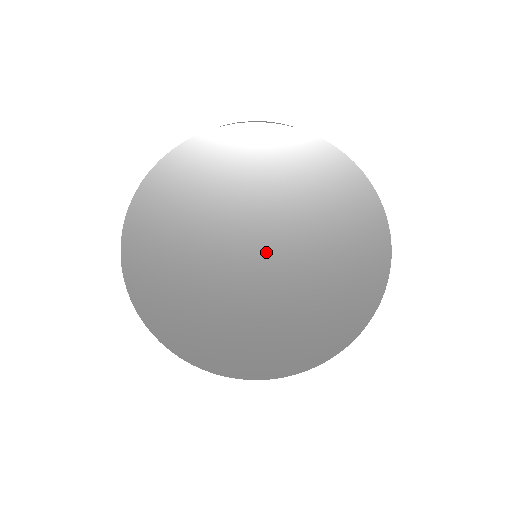
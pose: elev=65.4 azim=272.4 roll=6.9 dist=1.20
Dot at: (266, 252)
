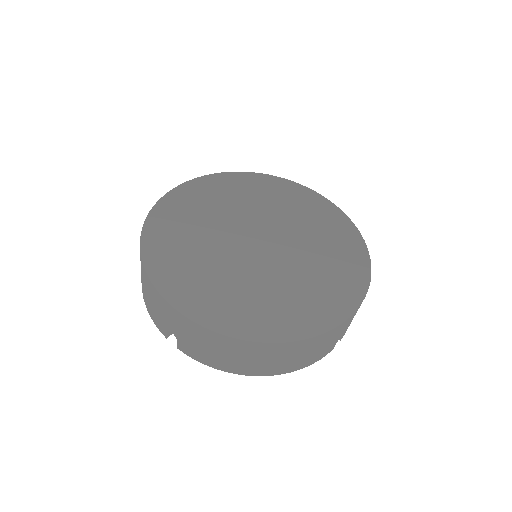
Dot at: (272, 243)
